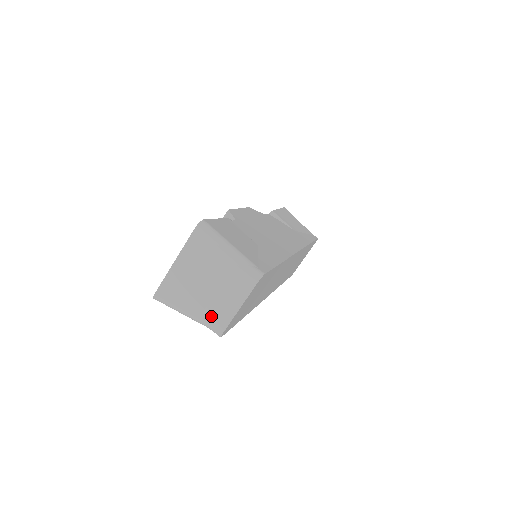
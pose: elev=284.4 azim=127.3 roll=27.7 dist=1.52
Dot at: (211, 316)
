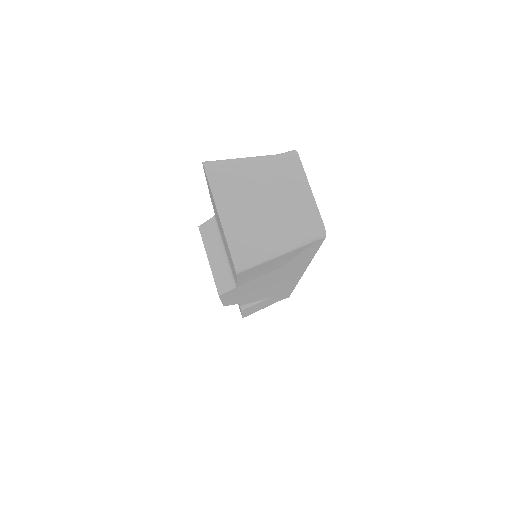
Dot at: (298, 223)
